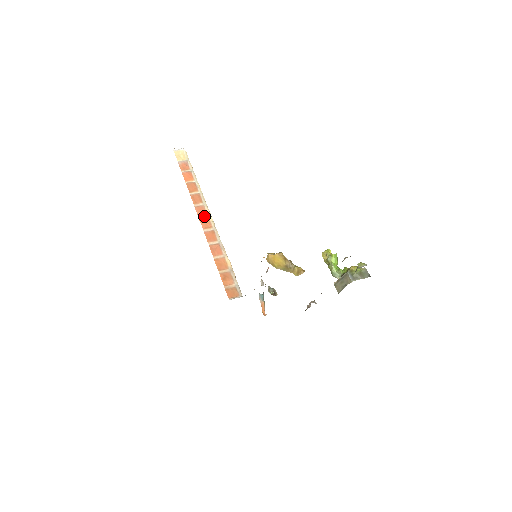
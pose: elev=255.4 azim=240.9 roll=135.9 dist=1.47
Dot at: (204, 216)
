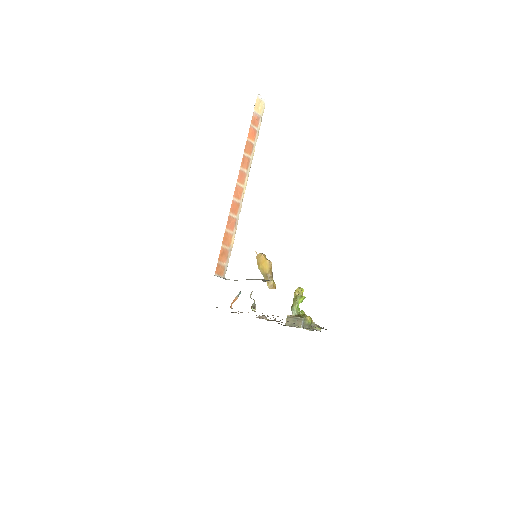
Dot at: (241, 184)
